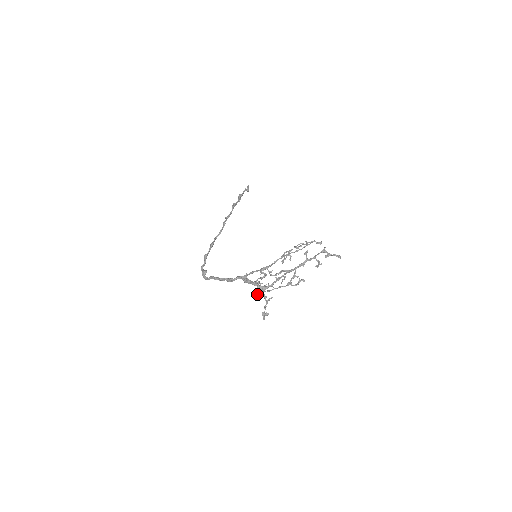
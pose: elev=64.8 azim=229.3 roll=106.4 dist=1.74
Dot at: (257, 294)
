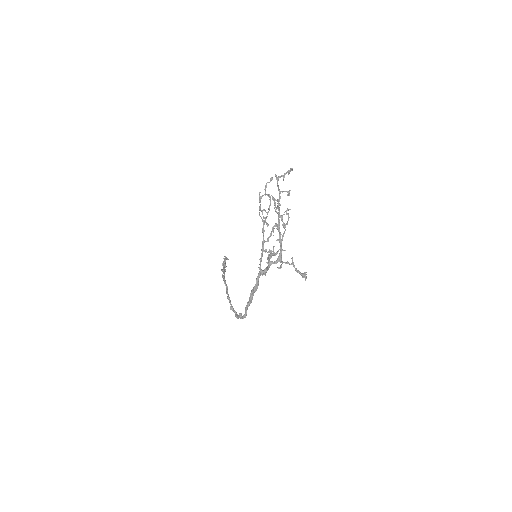
Dot at: (279, 267)
